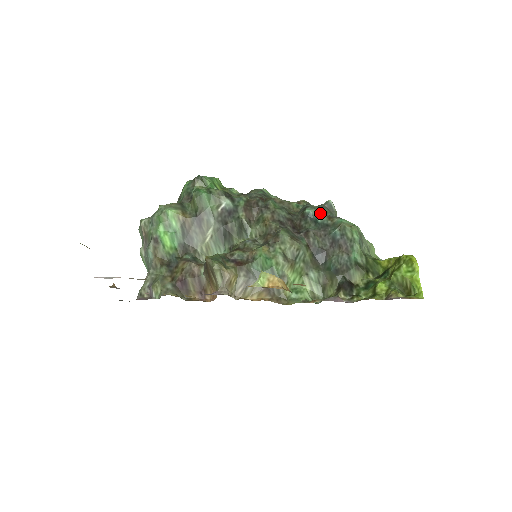
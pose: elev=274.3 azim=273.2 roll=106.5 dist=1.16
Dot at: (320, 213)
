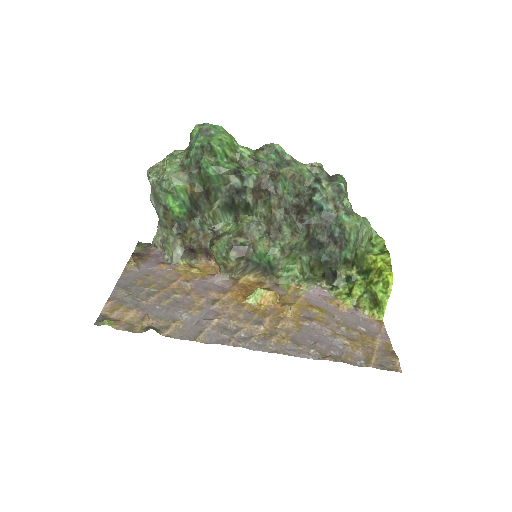
Dot at: (328, 199)
